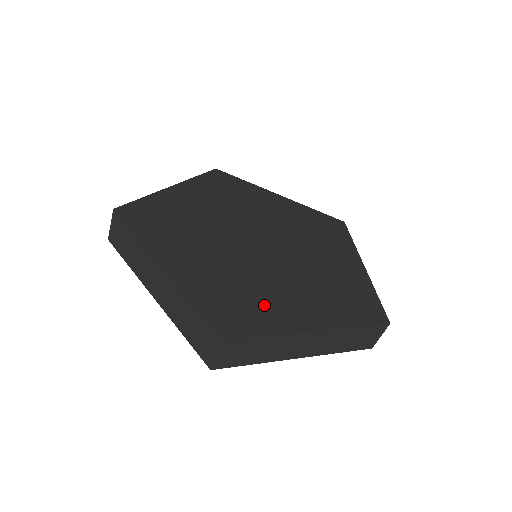
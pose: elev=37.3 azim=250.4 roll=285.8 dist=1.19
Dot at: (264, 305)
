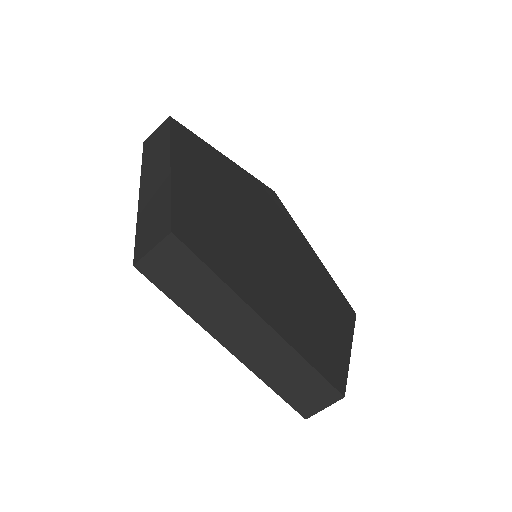
Dot at: (325, 335)
